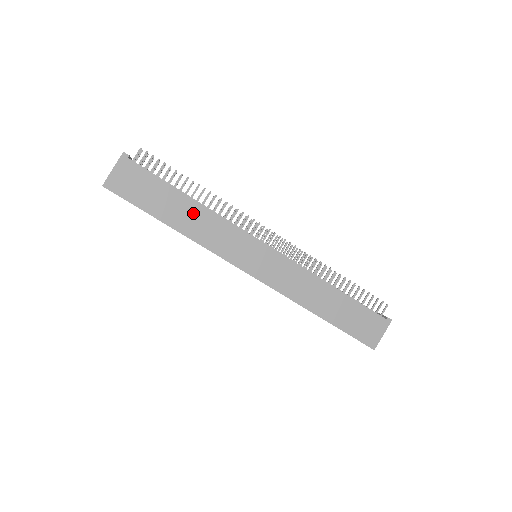
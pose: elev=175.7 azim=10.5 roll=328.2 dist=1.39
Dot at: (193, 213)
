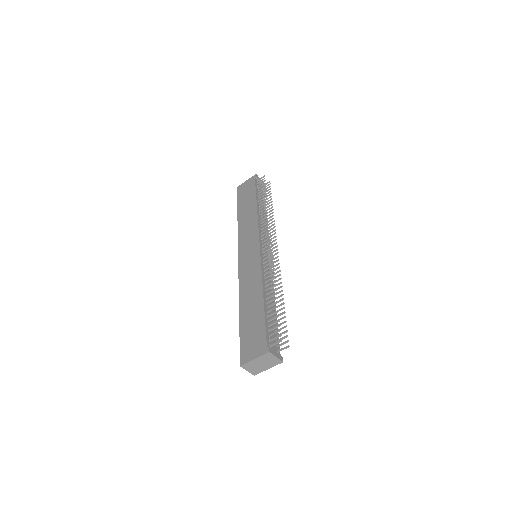
Dot at: (250, 212)
